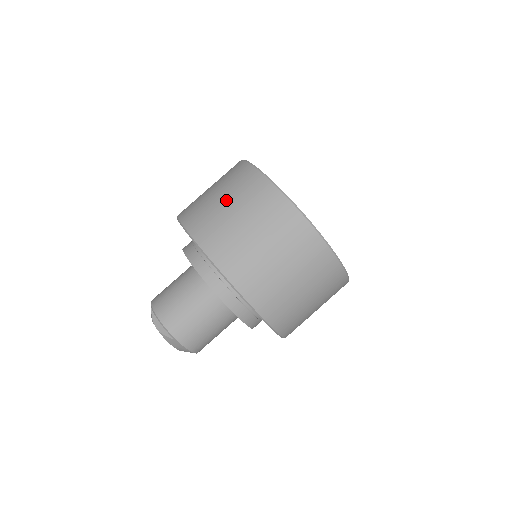
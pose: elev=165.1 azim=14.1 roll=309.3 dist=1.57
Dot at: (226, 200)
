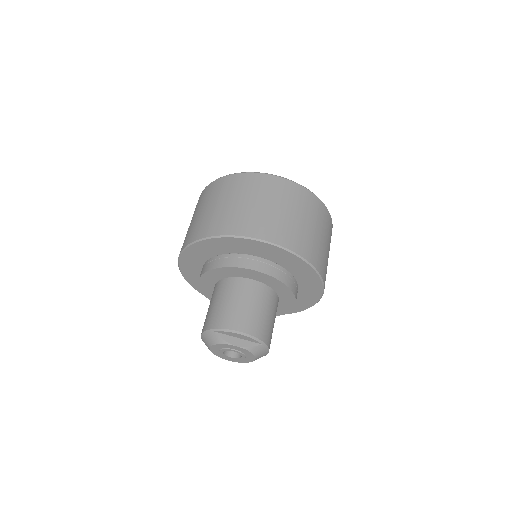
Dot at: (259, 202)
